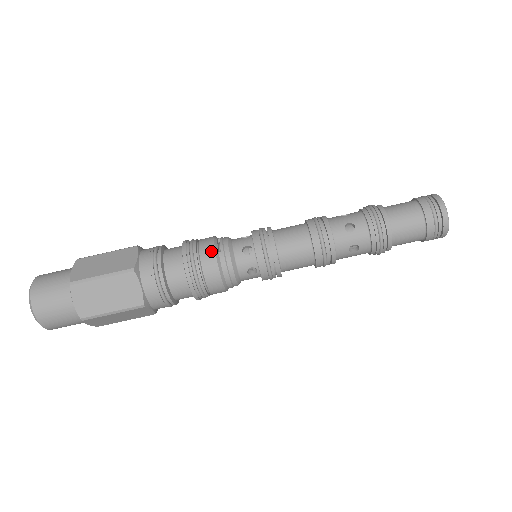
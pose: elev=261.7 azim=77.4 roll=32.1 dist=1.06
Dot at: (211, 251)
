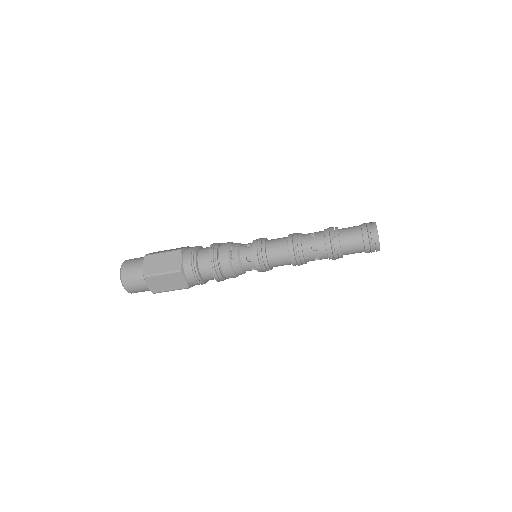
Dot at: (226, 260)
